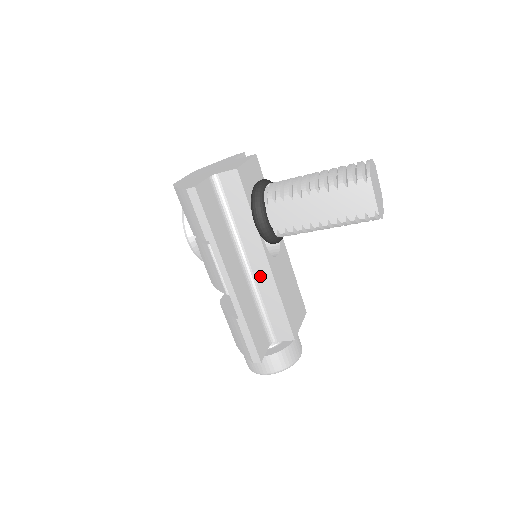
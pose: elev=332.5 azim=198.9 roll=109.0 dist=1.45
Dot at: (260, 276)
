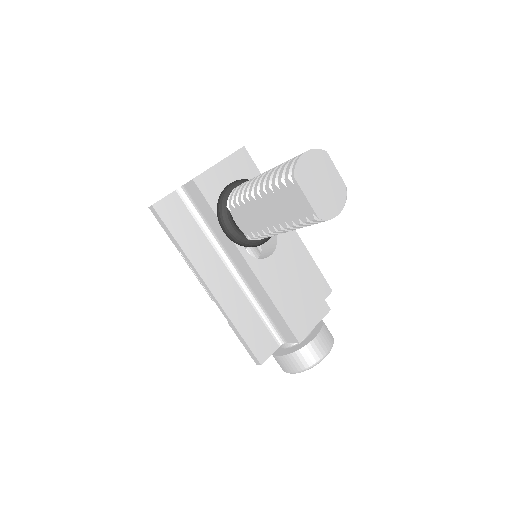
Dot at: (249, 279)
